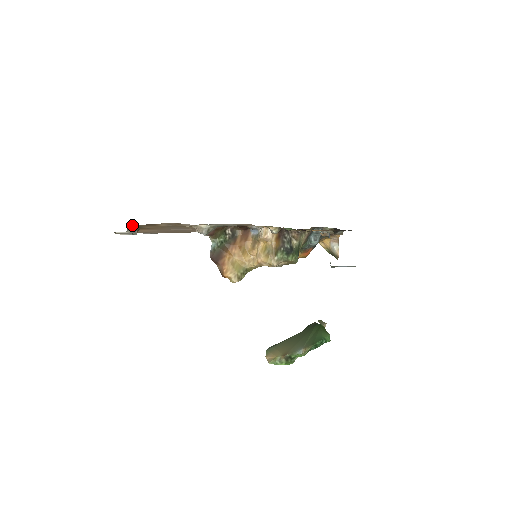
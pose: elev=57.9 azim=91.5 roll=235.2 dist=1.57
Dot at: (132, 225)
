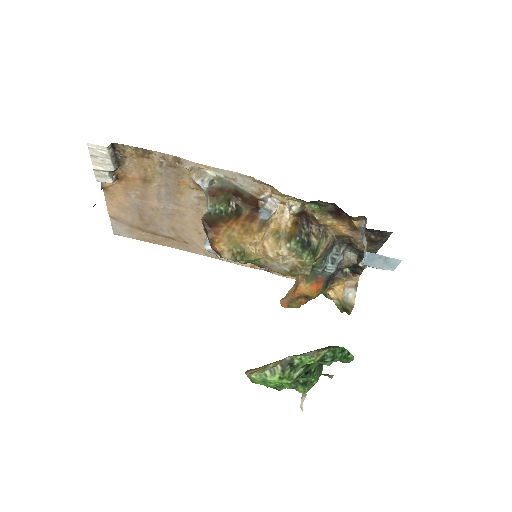
Dot at: occluded
